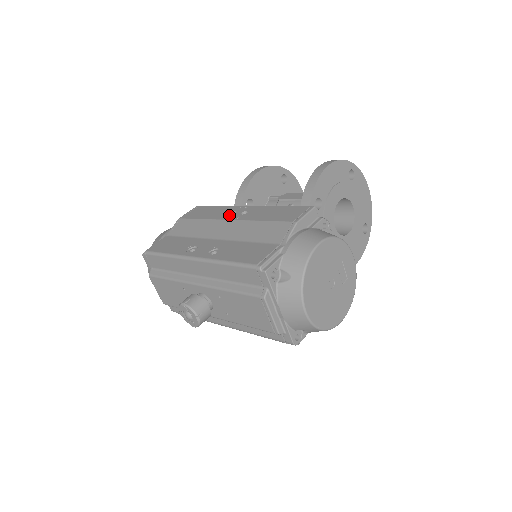
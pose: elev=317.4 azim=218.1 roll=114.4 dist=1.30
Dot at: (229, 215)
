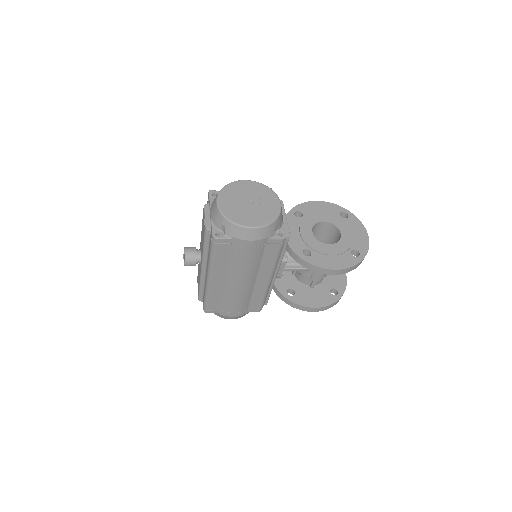
Dot at: occluded
